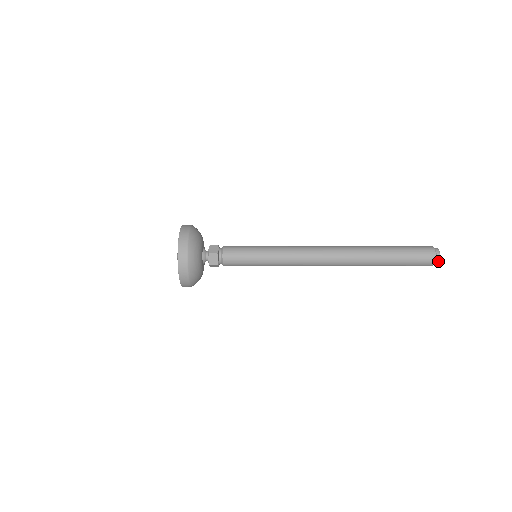
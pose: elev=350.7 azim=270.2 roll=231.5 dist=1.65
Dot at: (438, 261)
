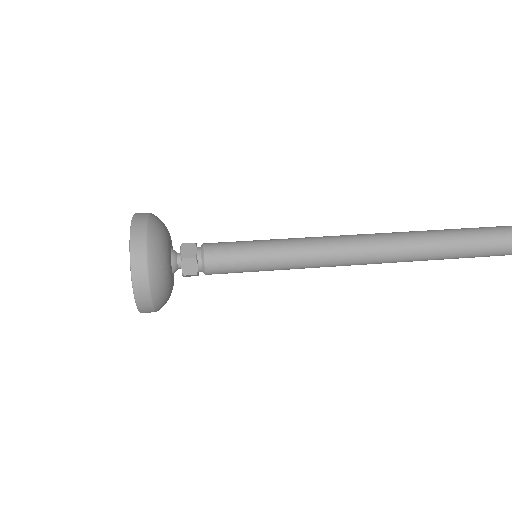
Dot at: out of frame
